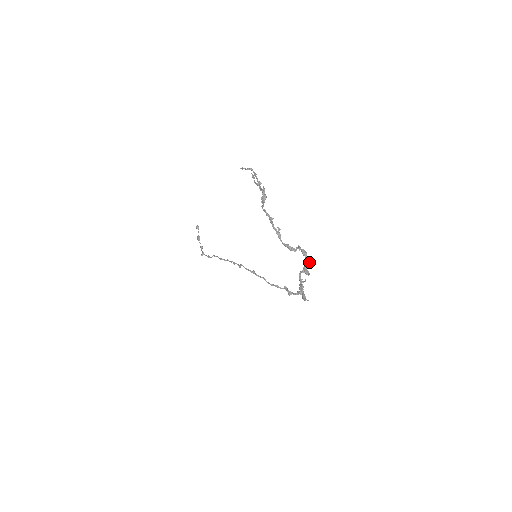
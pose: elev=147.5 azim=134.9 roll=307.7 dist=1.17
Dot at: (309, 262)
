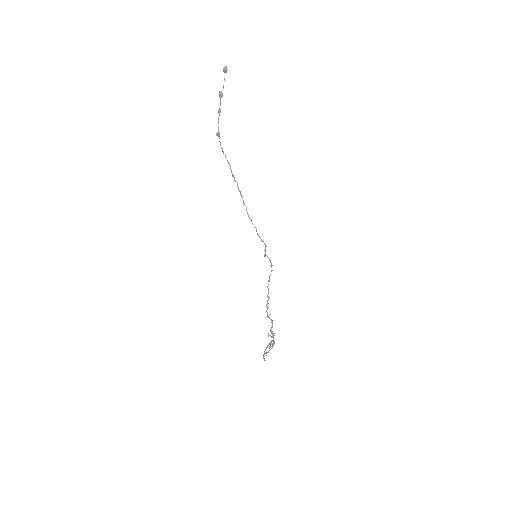
Dot at: occluded
